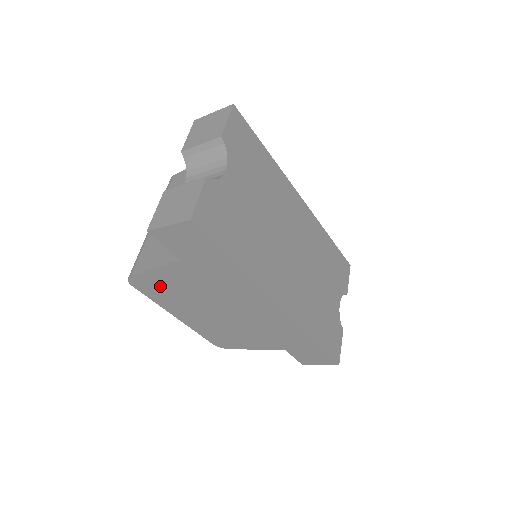
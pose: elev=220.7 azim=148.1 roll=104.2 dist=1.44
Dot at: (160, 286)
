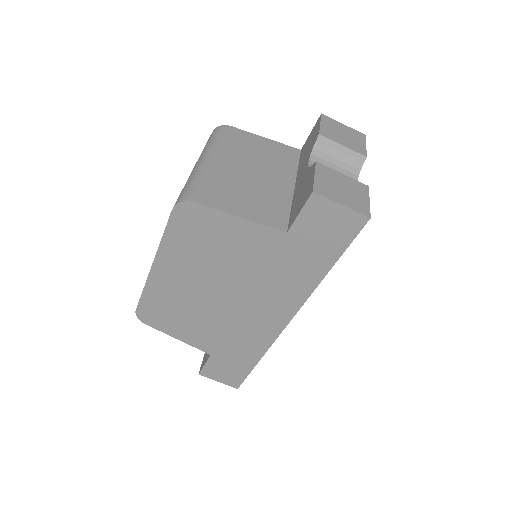
Dot at: (208, 232)
